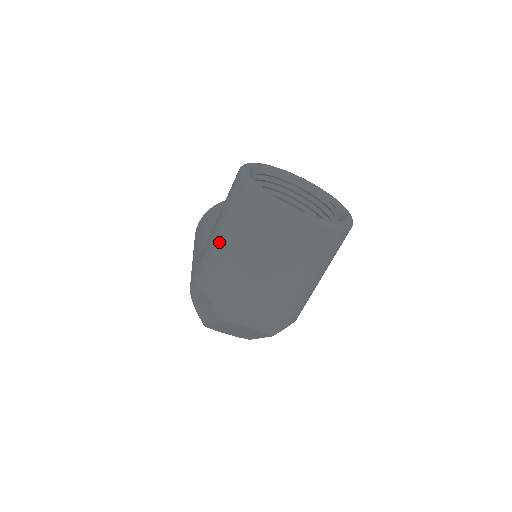
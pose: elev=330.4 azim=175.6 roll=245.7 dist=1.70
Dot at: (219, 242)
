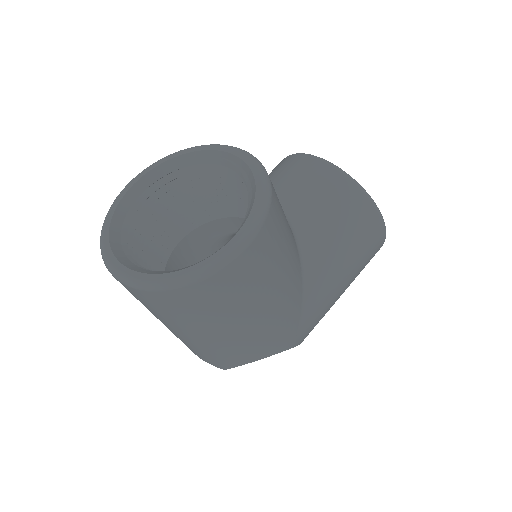
Dot at: occluded
